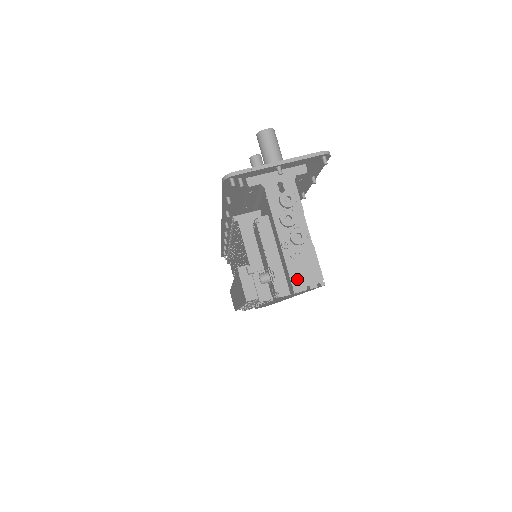
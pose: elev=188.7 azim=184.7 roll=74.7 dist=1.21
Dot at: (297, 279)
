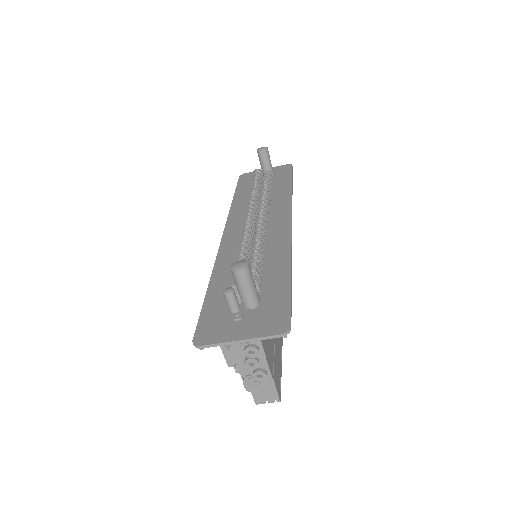
Dot at: (258, 397)
